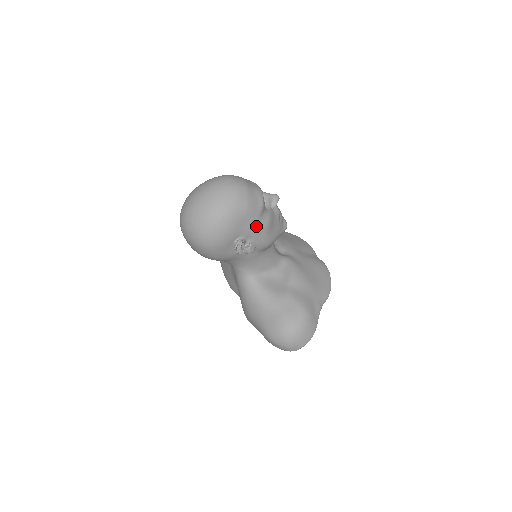
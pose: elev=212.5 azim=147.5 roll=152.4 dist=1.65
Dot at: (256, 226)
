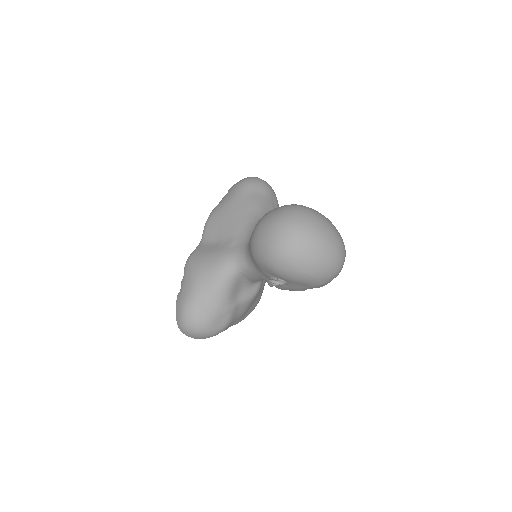
Dot at: (299, 288)
